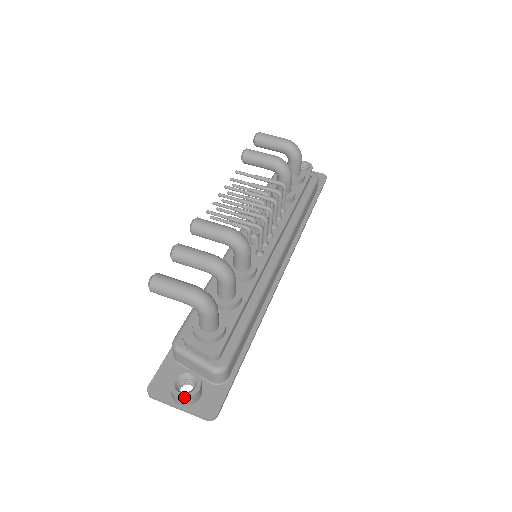
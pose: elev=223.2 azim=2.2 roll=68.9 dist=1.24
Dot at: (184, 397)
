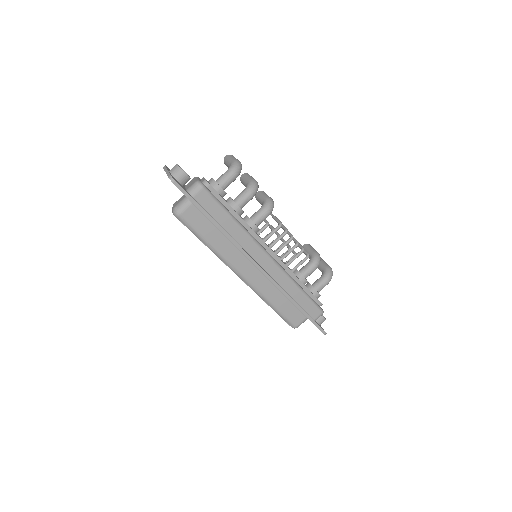
Dot at: occluded
